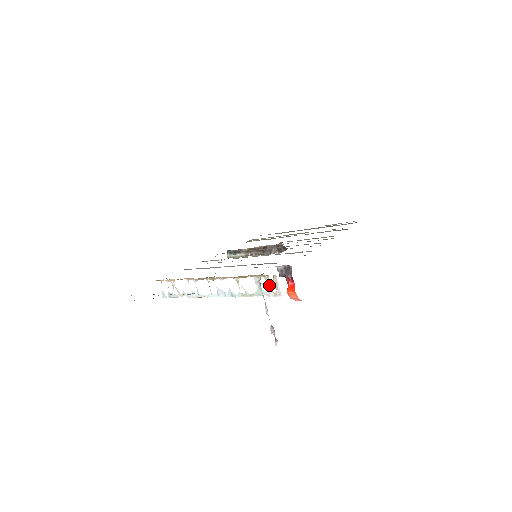
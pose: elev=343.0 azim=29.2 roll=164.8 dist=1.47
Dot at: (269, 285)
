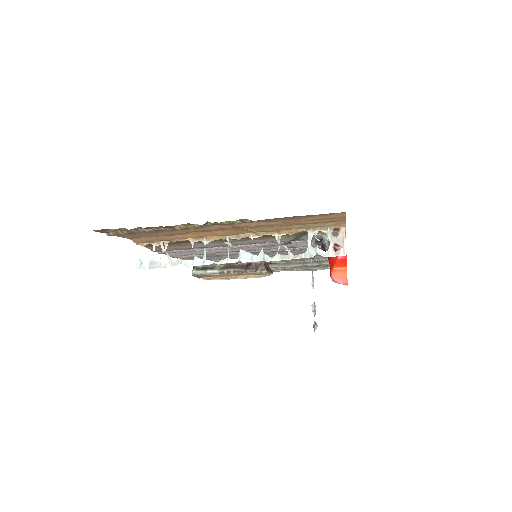
Dot at: (331, 241)
